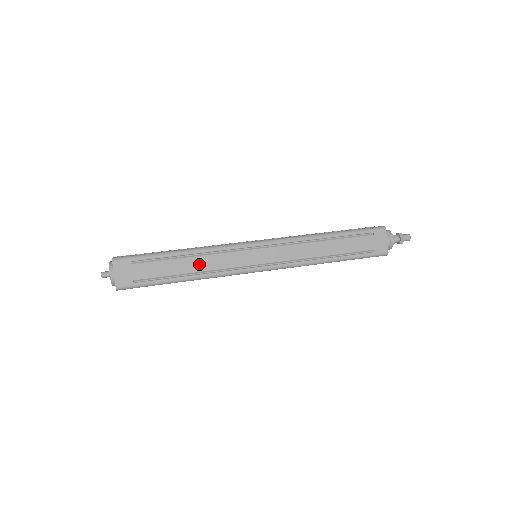
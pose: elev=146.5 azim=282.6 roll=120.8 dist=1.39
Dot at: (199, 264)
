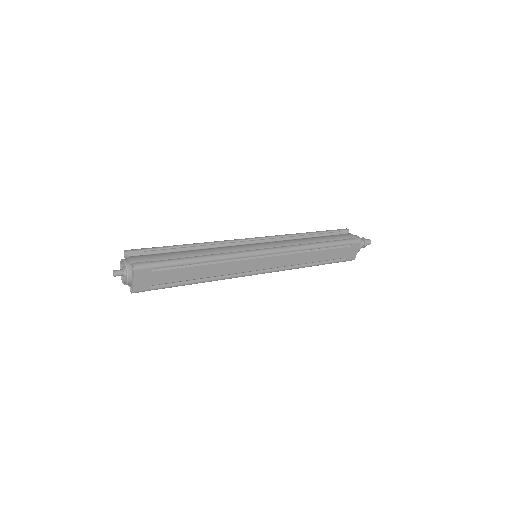
Dot at: (213, 270)
